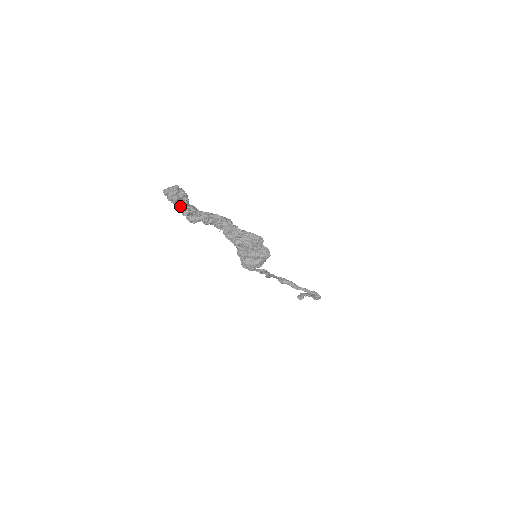
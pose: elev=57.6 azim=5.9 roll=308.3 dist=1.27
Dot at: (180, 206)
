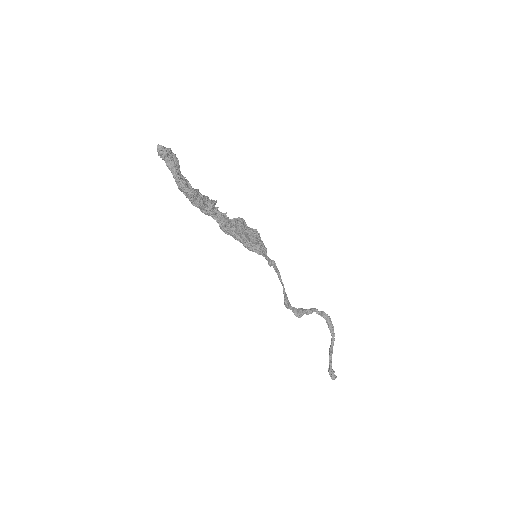
Dot at: (176, 162)
